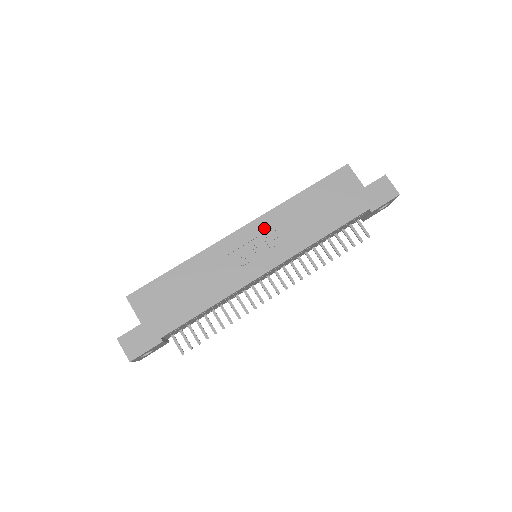
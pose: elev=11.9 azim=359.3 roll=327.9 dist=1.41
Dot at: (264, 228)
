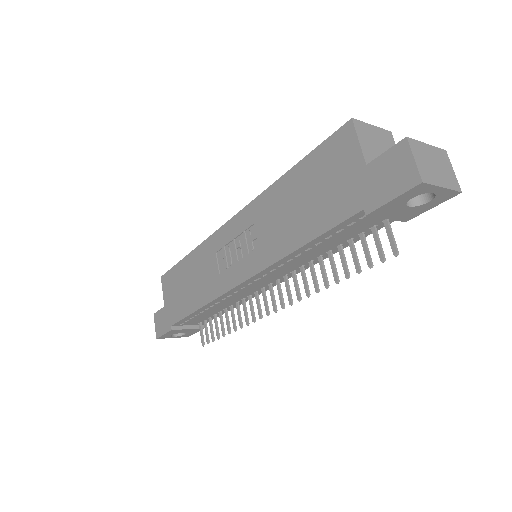
Dot at: (246, 223)
